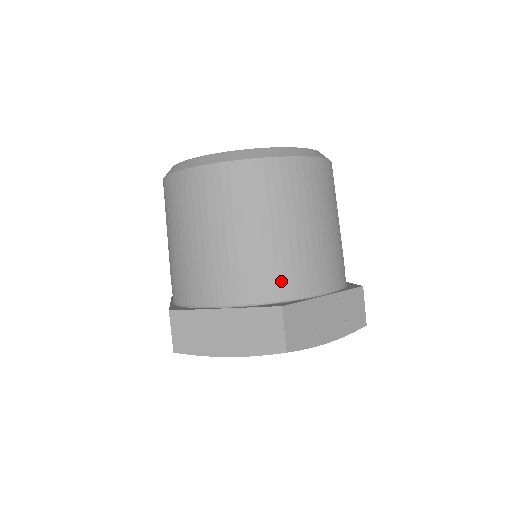
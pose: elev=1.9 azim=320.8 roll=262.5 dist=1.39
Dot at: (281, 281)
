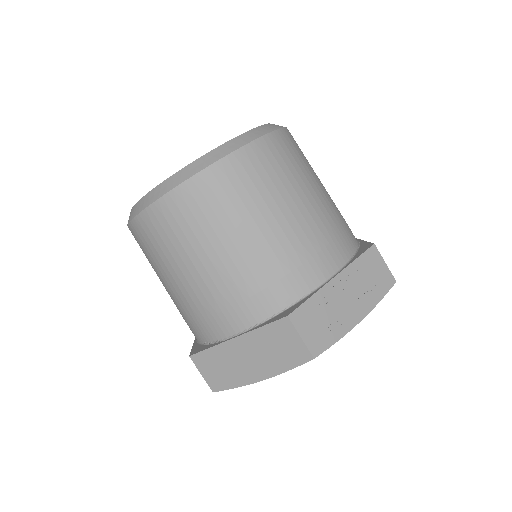
Dot at: (278, 287)
